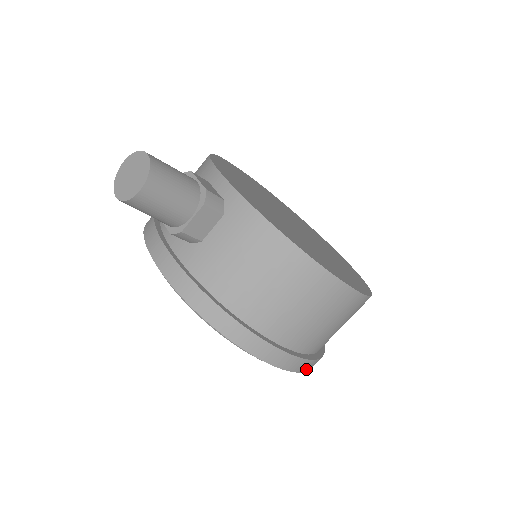
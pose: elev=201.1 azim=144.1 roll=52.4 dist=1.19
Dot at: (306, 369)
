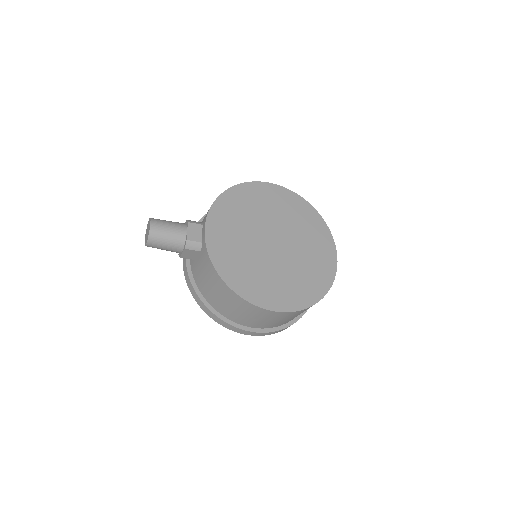
Dot at: (266, 334)
